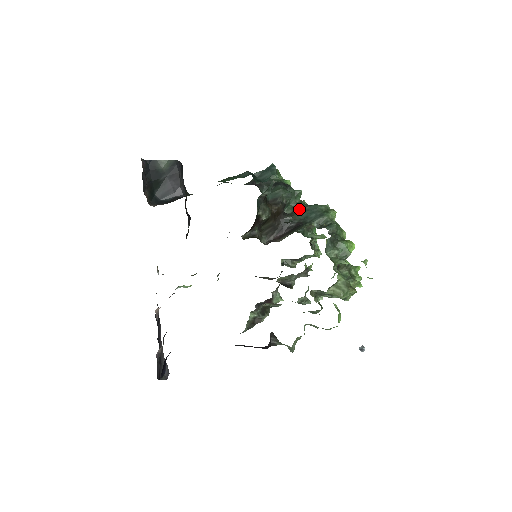
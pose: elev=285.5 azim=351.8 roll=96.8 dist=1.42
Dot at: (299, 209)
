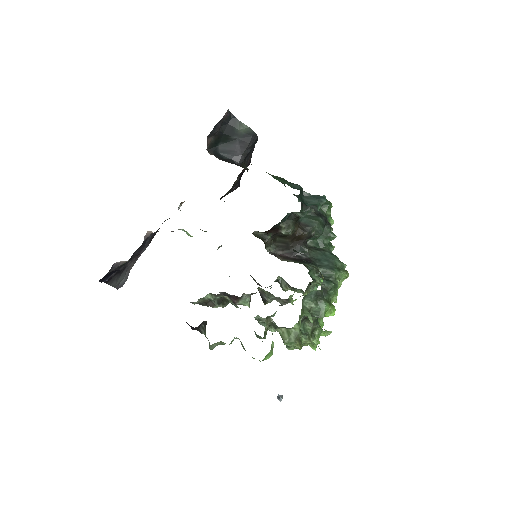
Dot at: (320, 249)
